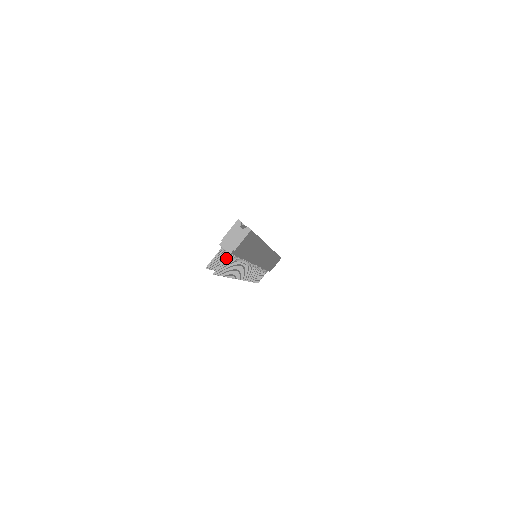
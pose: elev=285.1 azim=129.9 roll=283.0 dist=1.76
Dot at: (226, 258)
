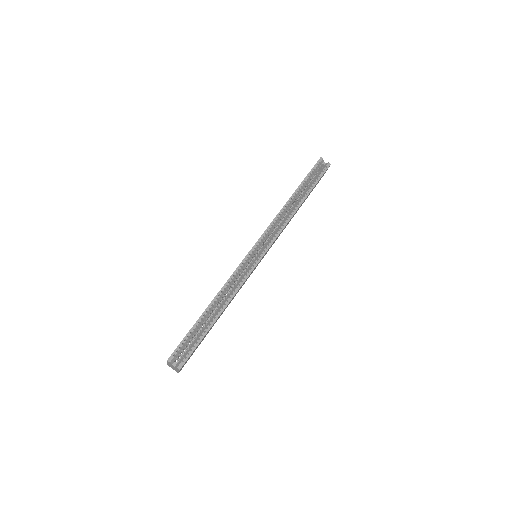
Dot at: occluded
